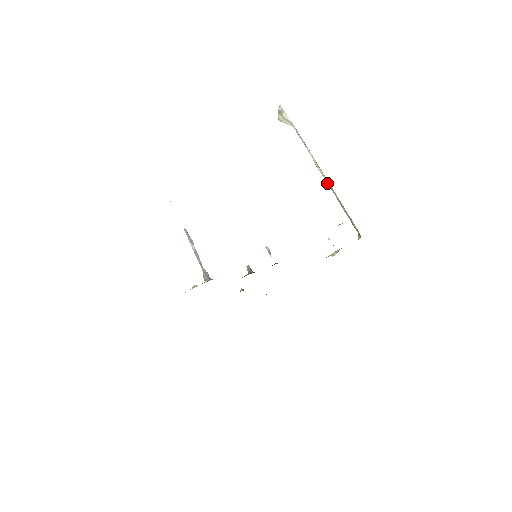
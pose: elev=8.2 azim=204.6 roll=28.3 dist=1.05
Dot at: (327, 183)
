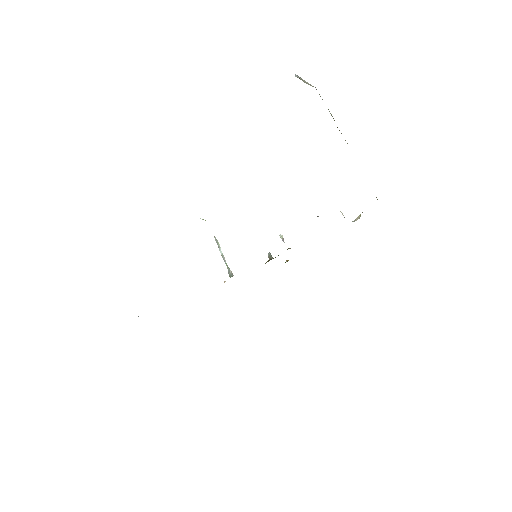
Dot at: occluded
